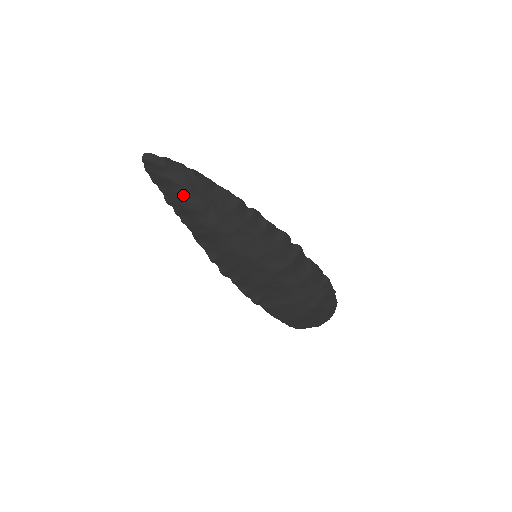
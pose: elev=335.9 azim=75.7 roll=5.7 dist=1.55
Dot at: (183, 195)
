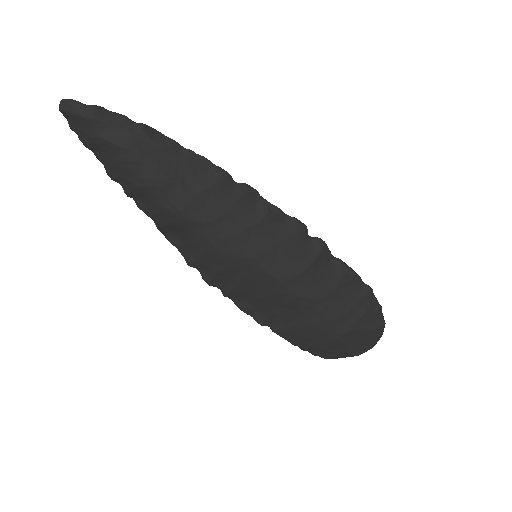
Dot at: (129, 165)
